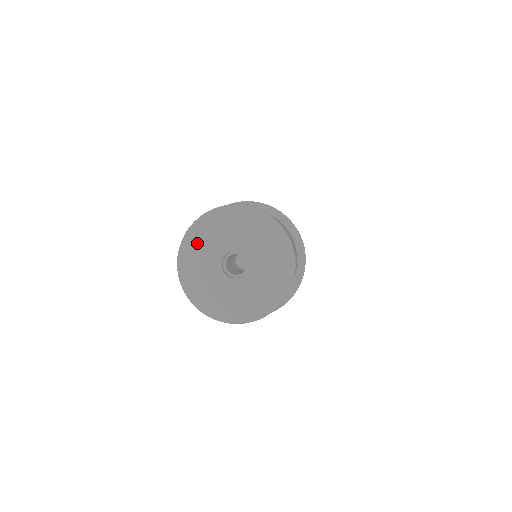
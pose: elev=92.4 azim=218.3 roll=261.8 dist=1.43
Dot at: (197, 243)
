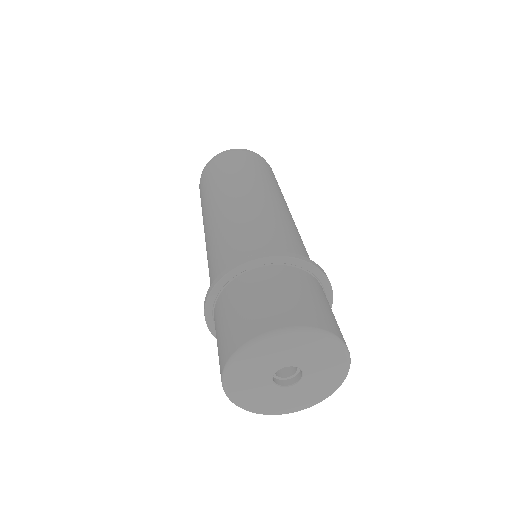
Dot at: (259, 354)
